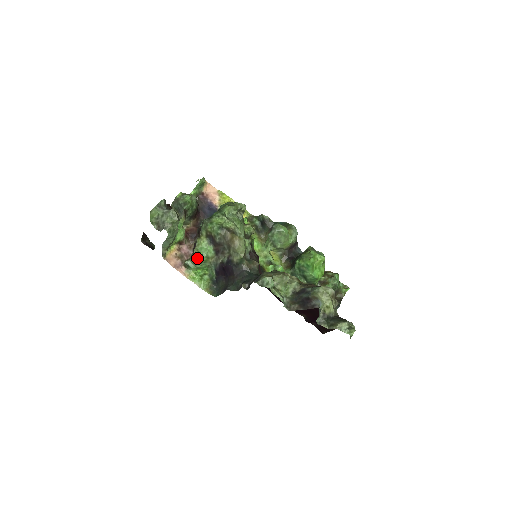
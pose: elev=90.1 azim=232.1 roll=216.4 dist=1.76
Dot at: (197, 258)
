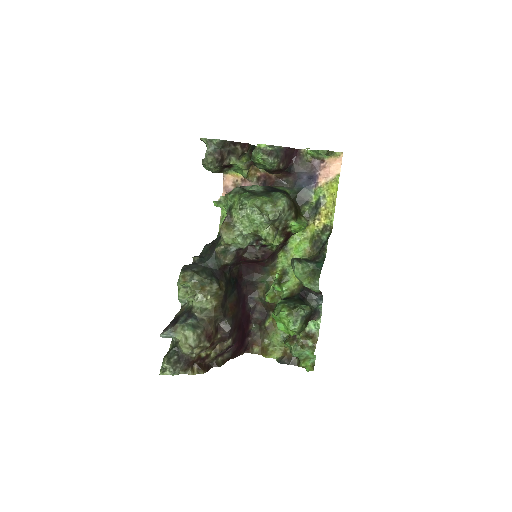
Dot at: (221, 203)
